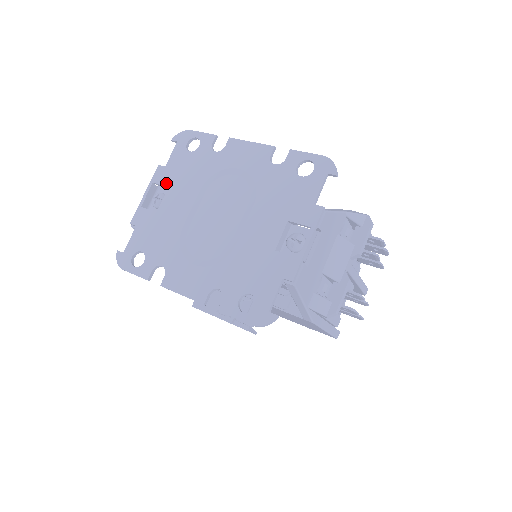
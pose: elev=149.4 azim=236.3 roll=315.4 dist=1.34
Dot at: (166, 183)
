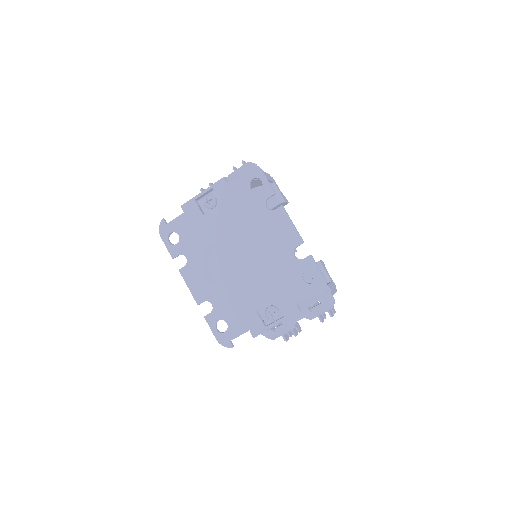
Dot at: (221, 198)
